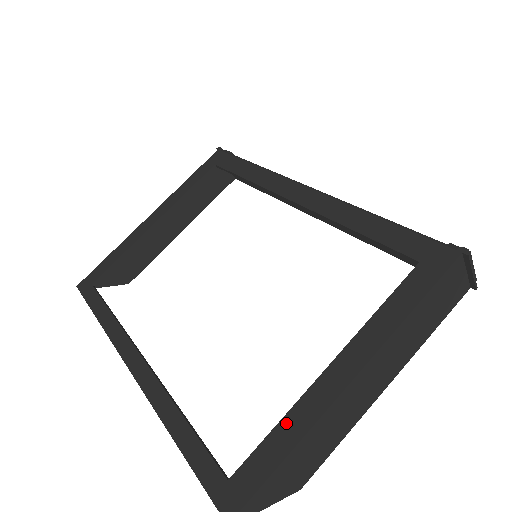
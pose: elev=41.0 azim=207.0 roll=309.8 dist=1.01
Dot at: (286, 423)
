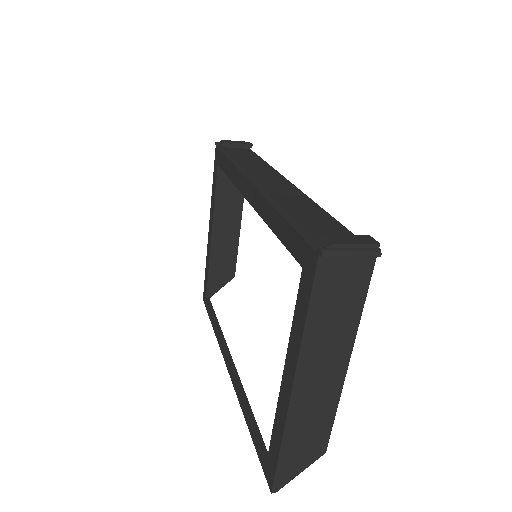
Dot at: (276, 423)
